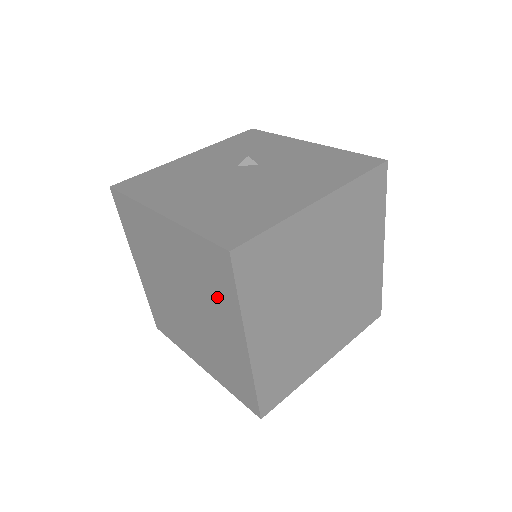
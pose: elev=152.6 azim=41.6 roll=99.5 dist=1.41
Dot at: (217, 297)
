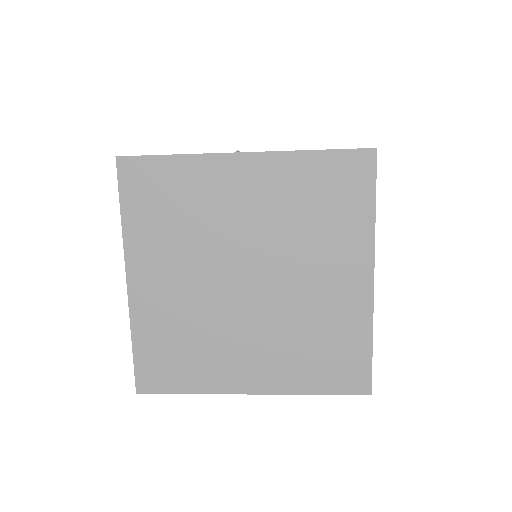
Dot at: (333, 229)
